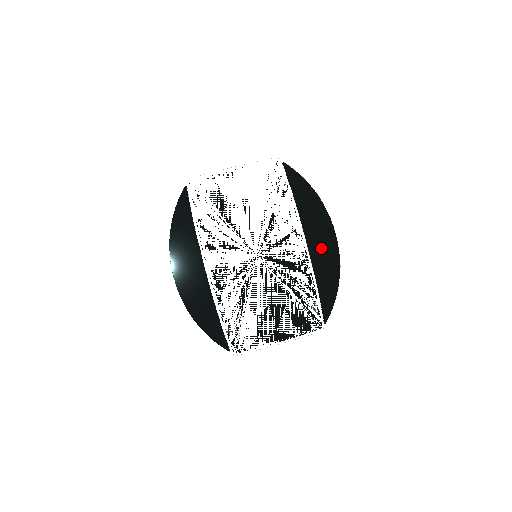
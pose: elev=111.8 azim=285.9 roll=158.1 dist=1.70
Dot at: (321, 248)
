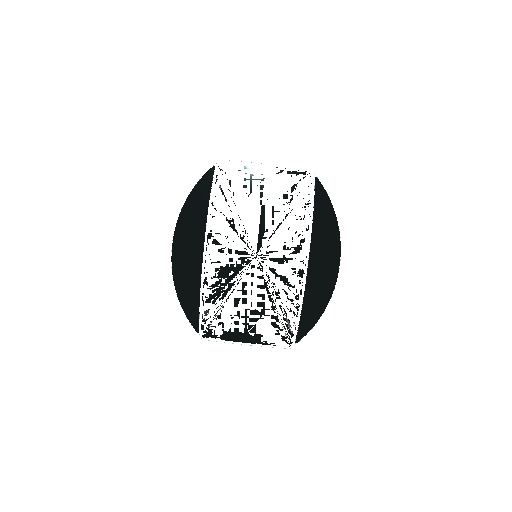
Dot at: (320, 272)
